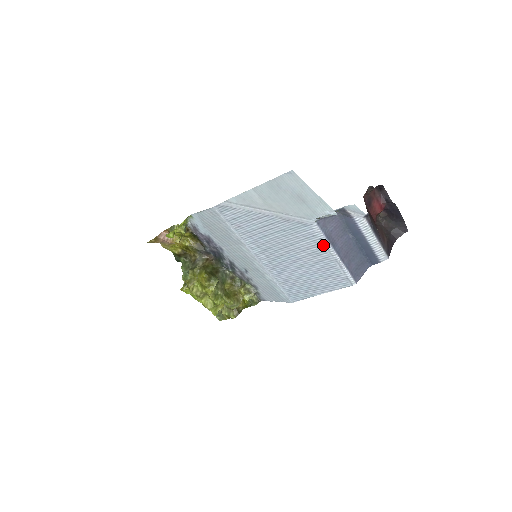
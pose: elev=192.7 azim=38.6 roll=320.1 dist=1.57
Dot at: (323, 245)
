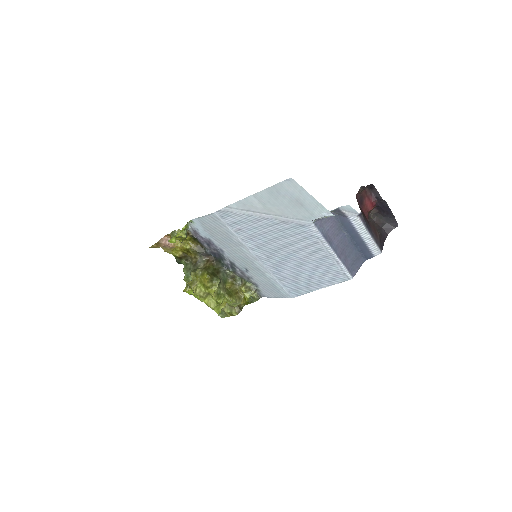
Dot at: (321, 244)
